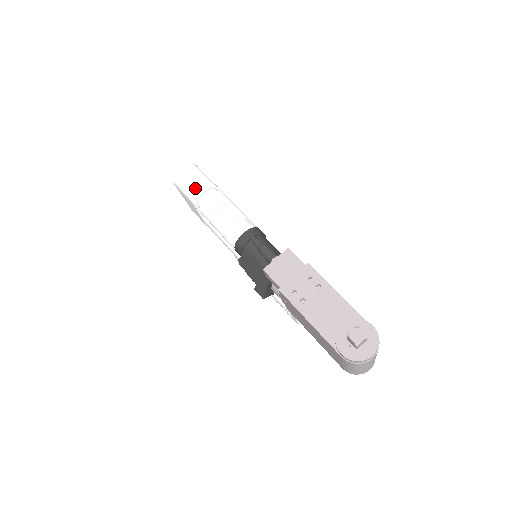
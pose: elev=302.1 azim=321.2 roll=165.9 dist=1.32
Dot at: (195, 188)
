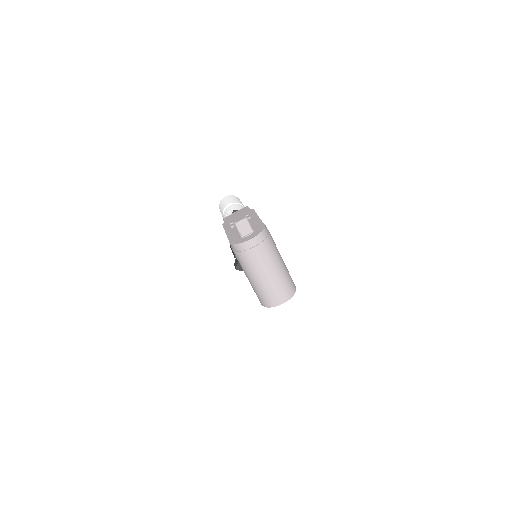
Dot at: (226, 204)
